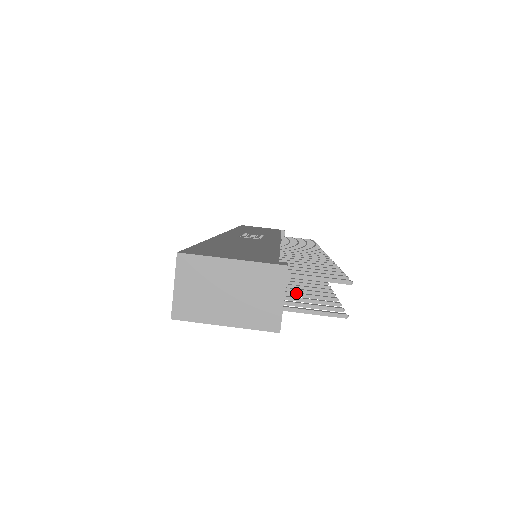
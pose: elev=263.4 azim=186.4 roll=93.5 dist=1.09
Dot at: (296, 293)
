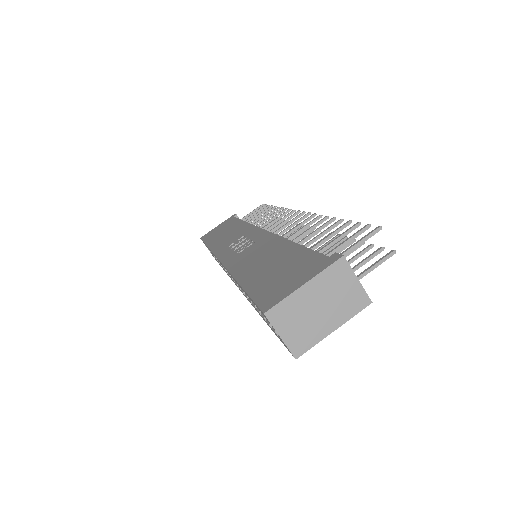
Dot at: occluded
